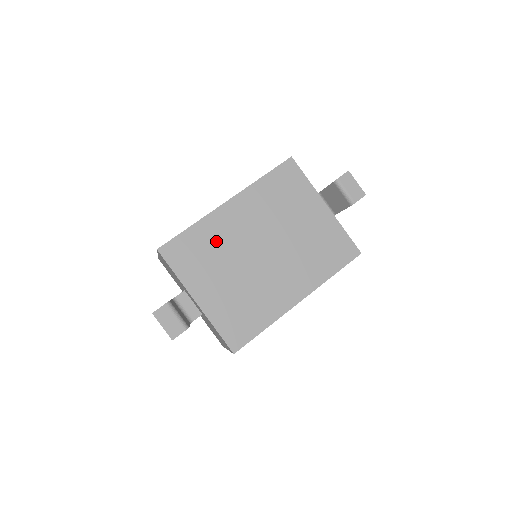
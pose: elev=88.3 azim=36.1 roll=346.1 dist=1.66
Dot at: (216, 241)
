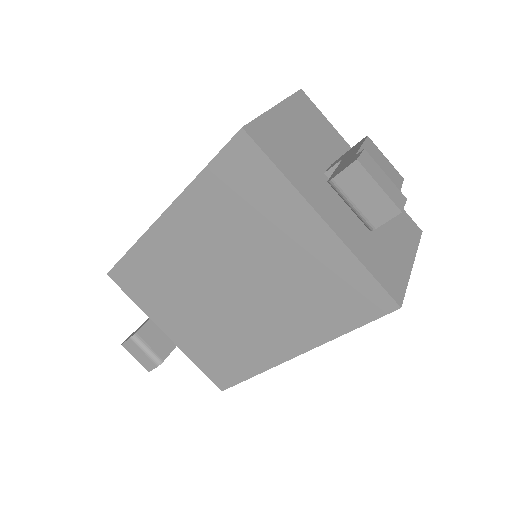
Dot at: (165, 270)
